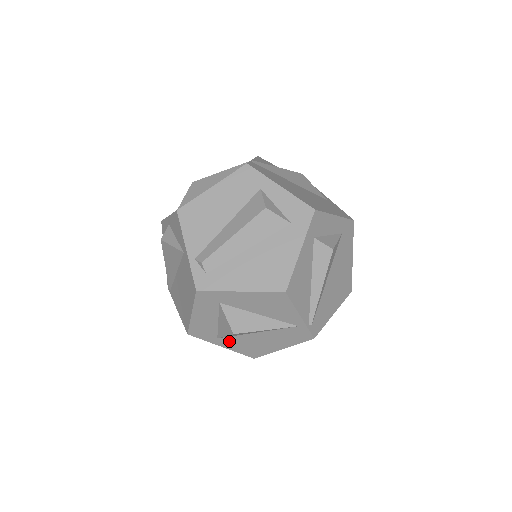
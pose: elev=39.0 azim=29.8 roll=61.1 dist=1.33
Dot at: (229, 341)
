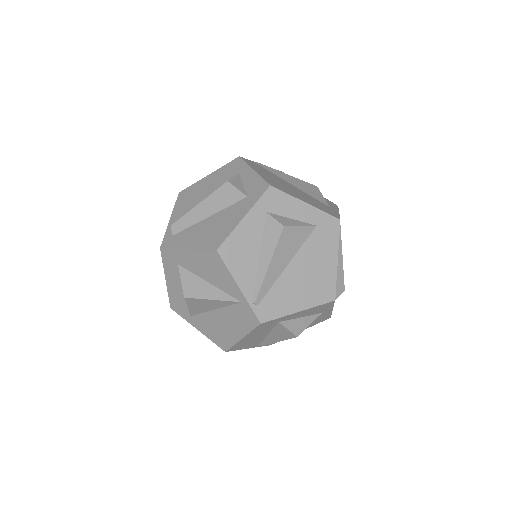
Dot at: (200, 321)
